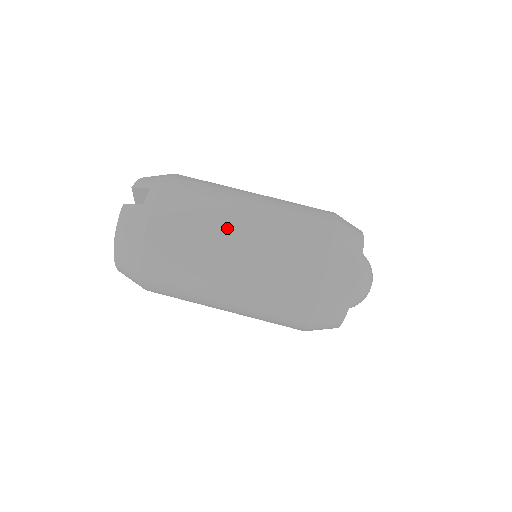
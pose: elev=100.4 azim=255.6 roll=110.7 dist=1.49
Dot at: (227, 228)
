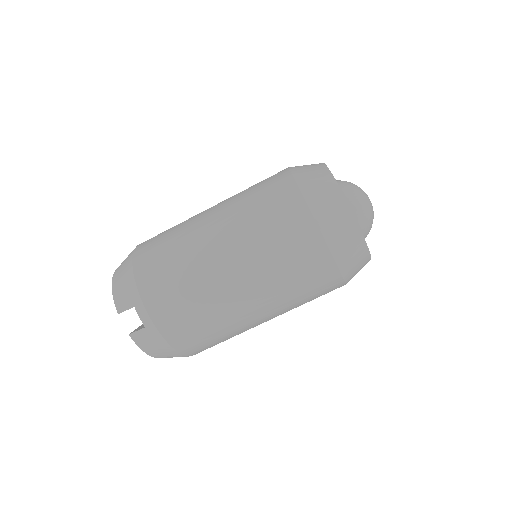
Dot at: (227, 294)
